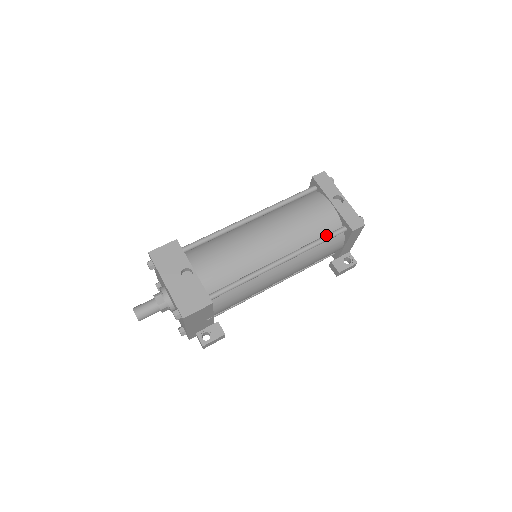
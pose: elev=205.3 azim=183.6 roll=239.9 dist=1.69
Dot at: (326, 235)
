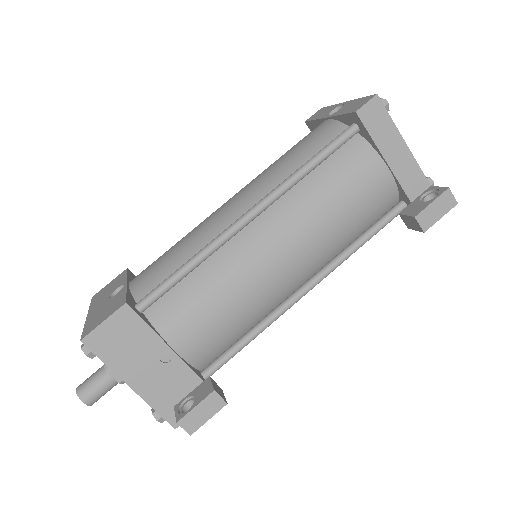
Dot at: (321, 149)
